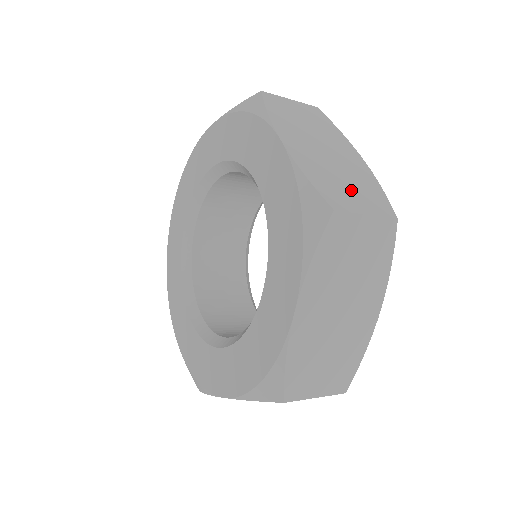
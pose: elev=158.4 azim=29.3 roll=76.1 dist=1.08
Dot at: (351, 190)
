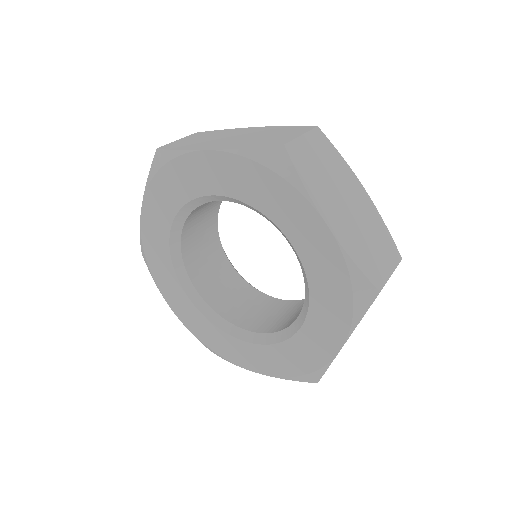
Dot at: (377, 251)
